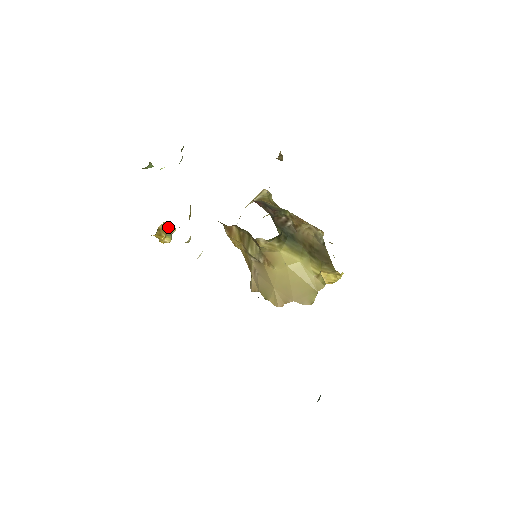
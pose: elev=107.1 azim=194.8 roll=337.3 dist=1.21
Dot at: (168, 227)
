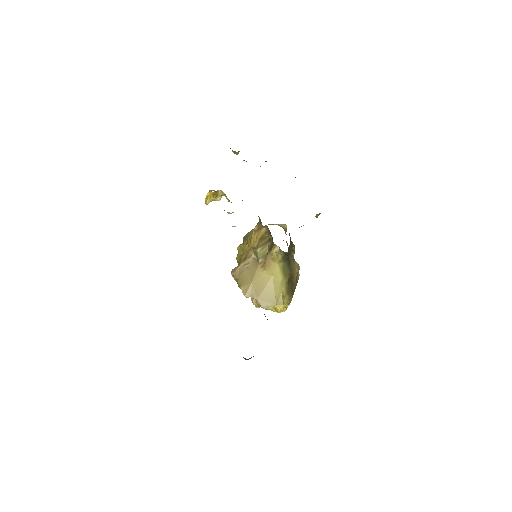
Dot at: (220, 195)
